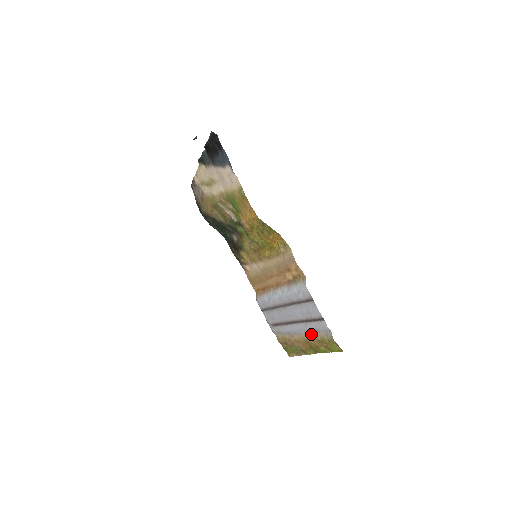
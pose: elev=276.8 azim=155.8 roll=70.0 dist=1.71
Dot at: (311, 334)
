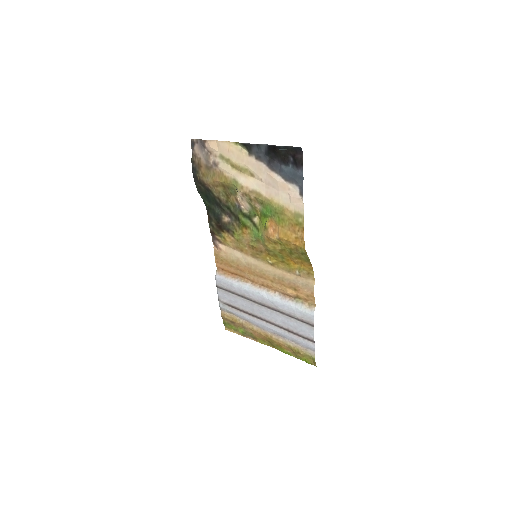
Dot at: (282, 338)
